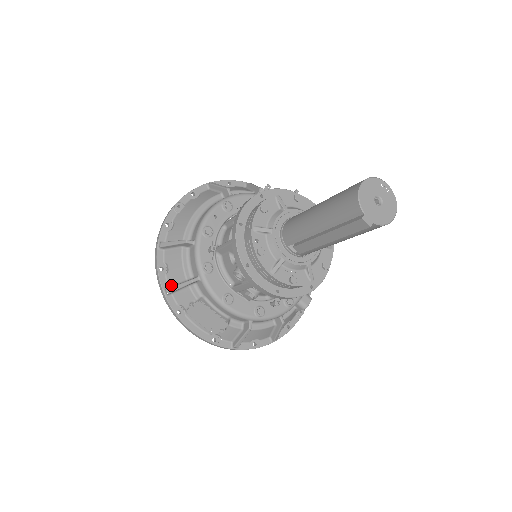
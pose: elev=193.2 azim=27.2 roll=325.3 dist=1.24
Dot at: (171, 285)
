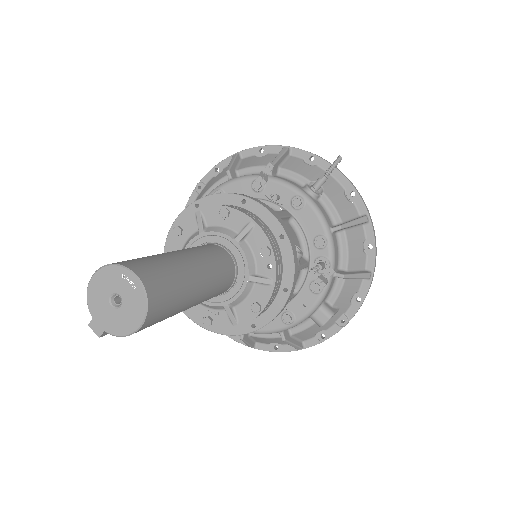
Dot at: occluded
